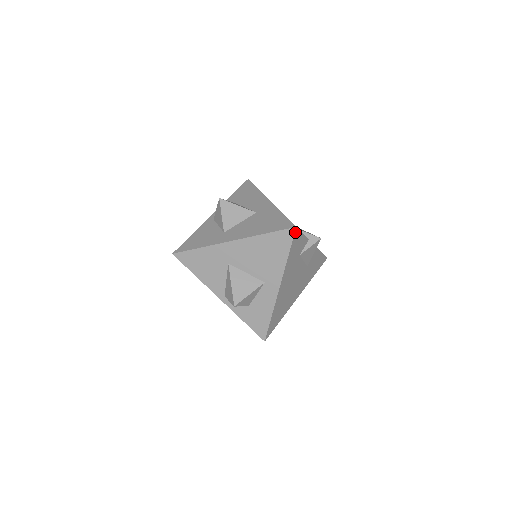
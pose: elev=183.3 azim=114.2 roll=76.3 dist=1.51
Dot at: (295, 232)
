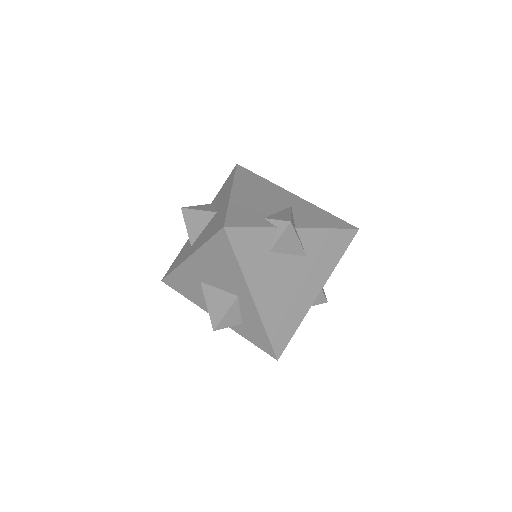
Dot at: (228, 233)
